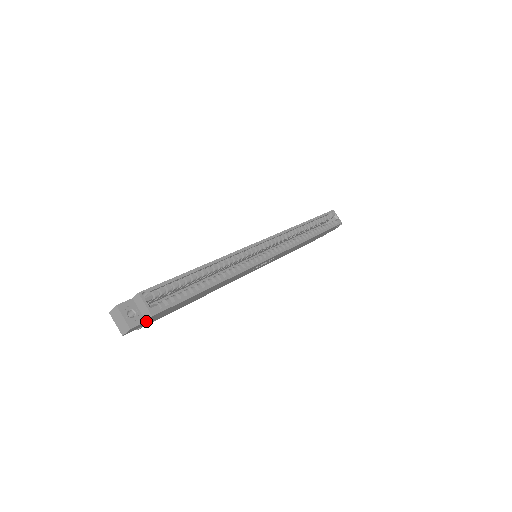
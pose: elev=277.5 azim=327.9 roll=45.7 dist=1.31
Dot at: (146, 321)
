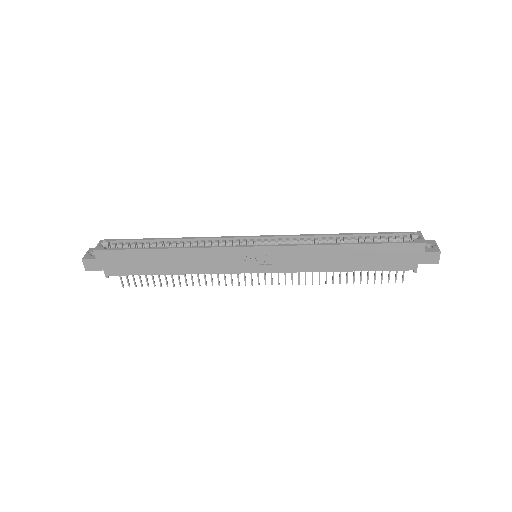
Dot at: (97, 259)
